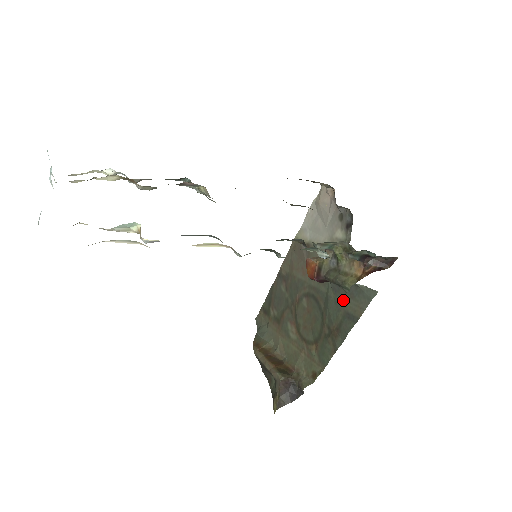
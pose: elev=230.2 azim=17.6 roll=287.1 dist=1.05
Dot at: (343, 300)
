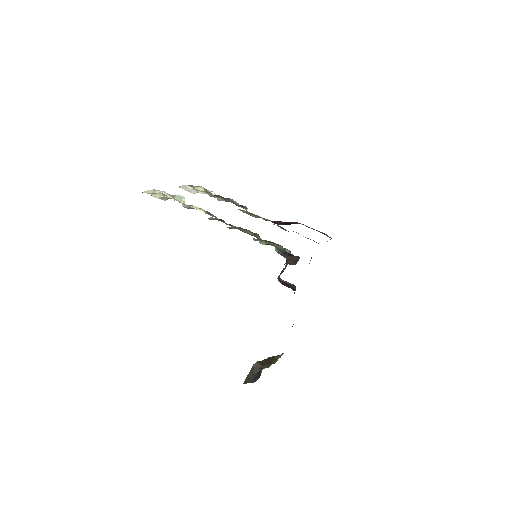
Dot at: occluded
